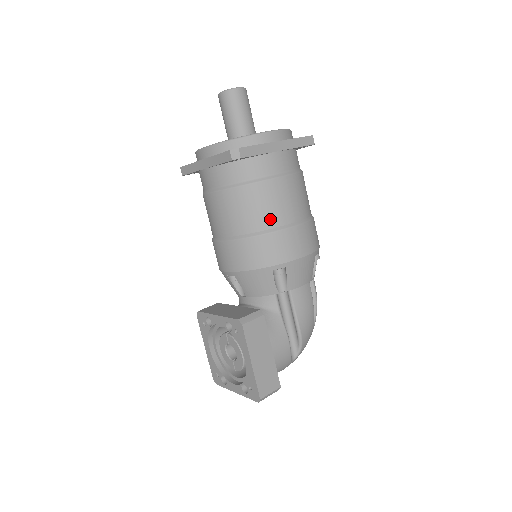
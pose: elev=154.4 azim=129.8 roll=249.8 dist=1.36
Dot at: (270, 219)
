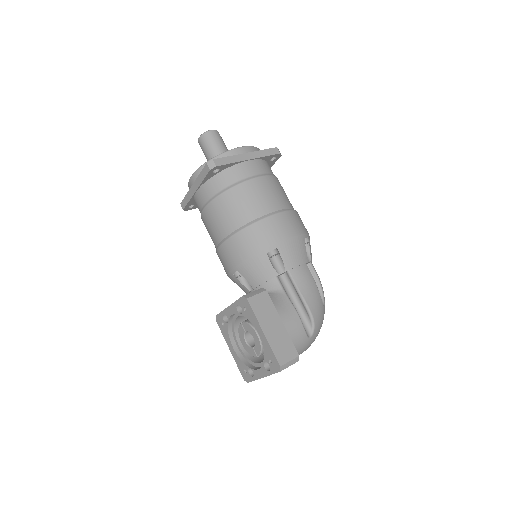
Dot at: (254, 211)
